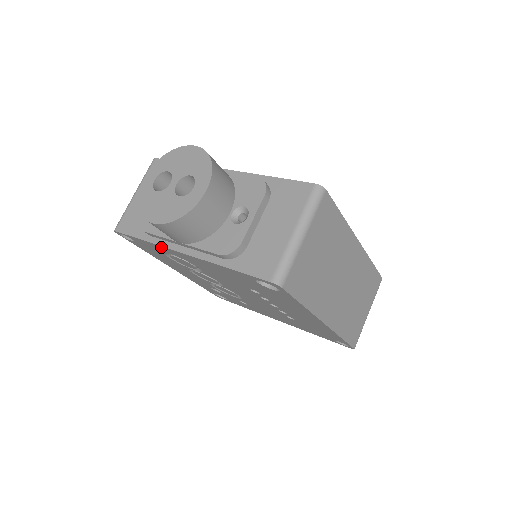
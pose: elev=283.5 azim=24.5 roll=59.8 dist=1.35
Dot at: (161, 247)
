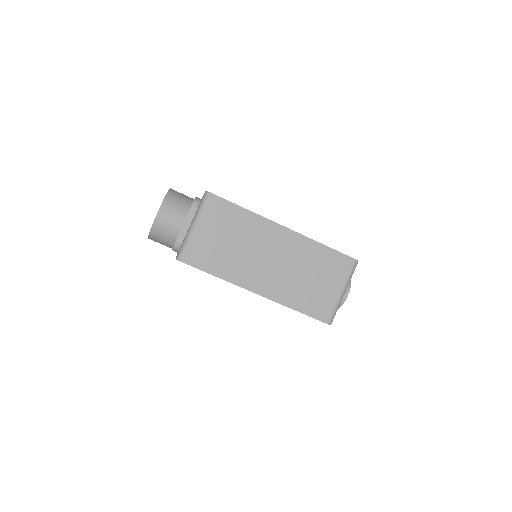
Dot at: occluded
